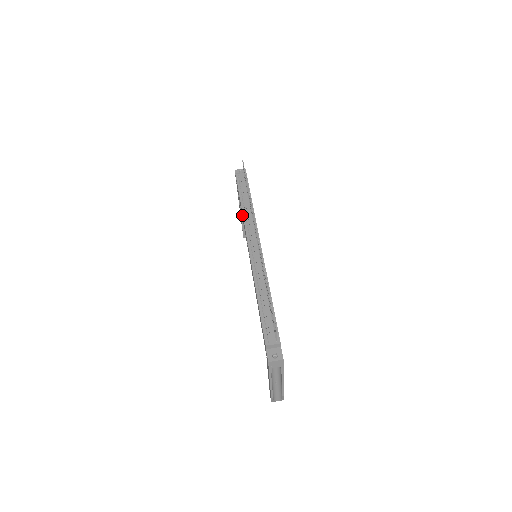
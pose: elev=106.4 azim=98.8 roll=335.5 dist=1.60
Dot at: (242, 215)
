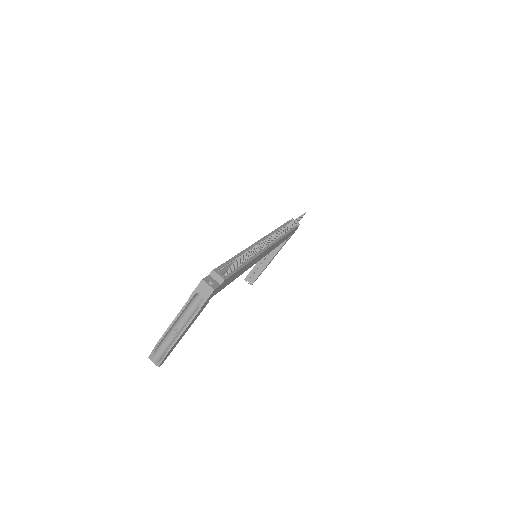
Dot at: occluded
